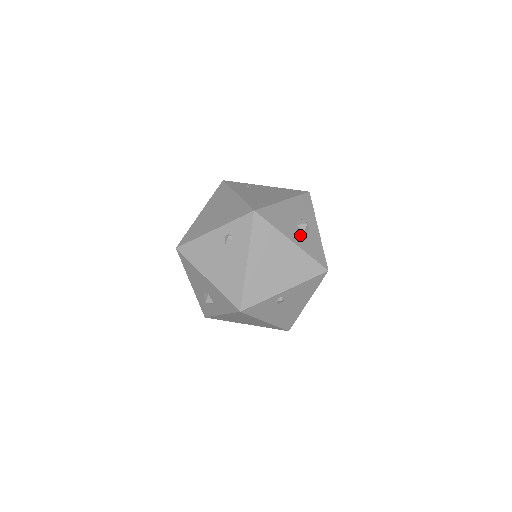
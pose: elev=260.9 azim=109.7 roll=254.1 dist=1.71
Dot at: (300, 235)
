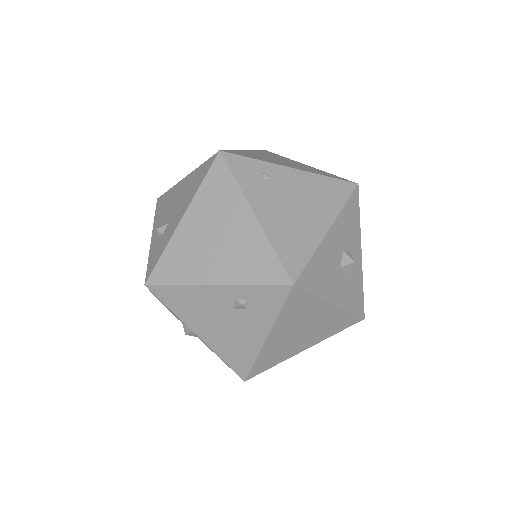
Dot at: (342, 284)
